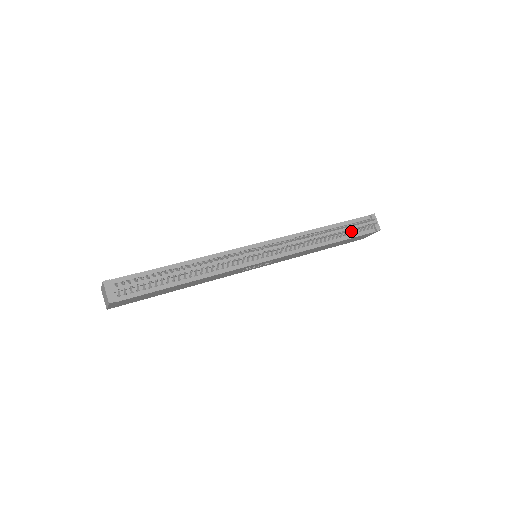
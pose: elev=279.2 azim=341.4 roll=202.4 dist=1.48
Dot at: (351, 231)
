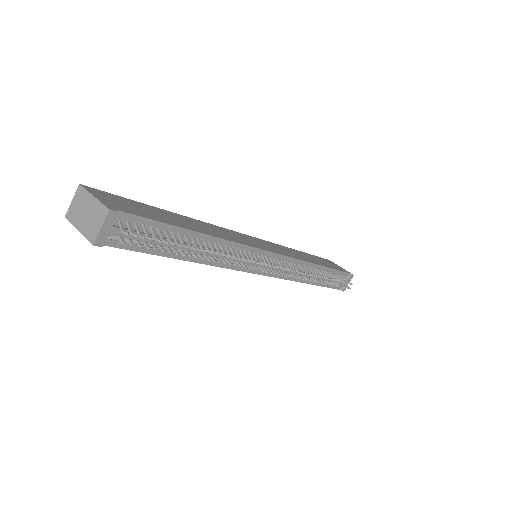
Dot at: (330, 280)
